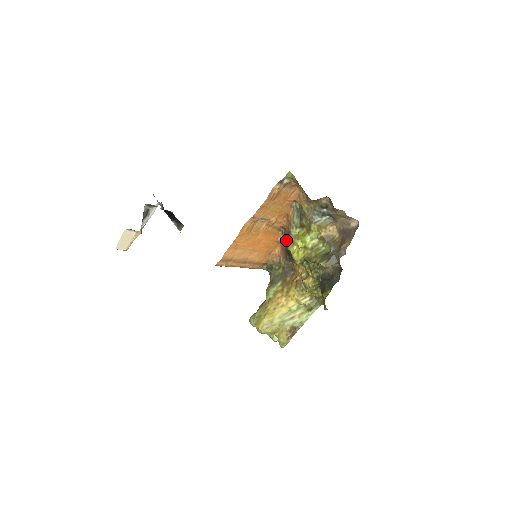
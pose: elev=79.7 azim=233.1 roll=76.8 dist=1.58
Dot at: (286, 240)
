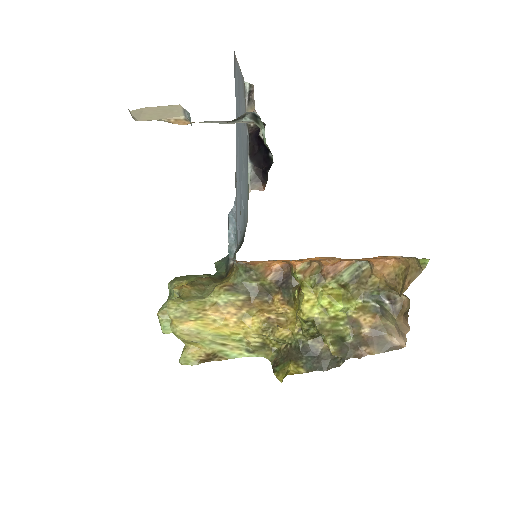
Dot at: (310, 279)
